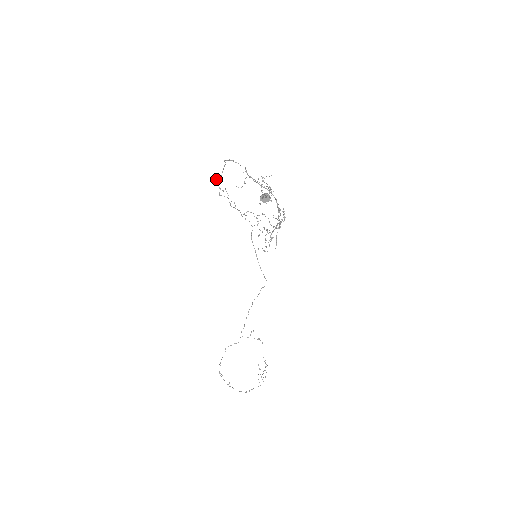
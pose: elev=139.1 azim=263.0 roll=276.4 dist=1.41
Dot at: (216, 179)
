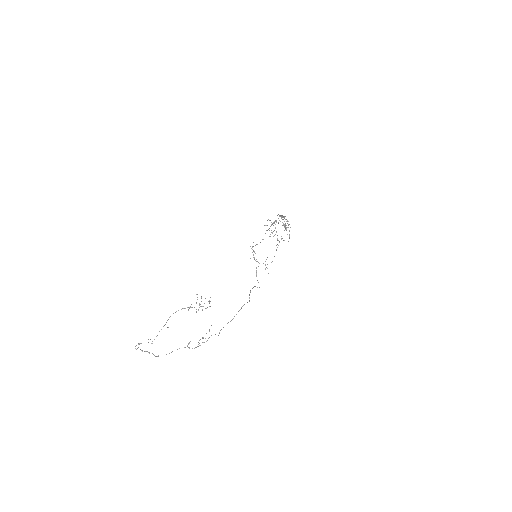
Dot at: occluded
